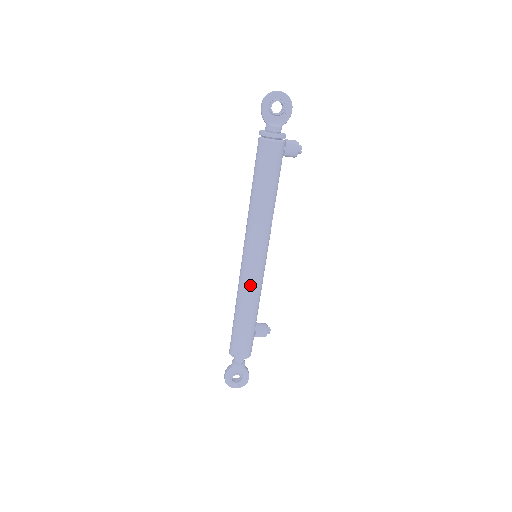
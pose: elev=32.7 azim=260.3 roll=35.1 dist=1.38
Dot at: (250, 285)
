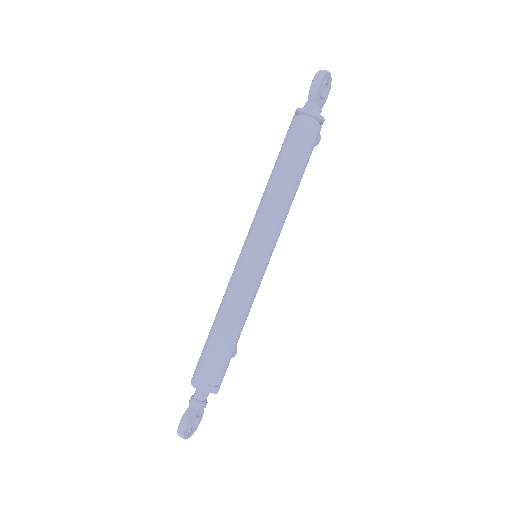
Dot at: (255, 292)
